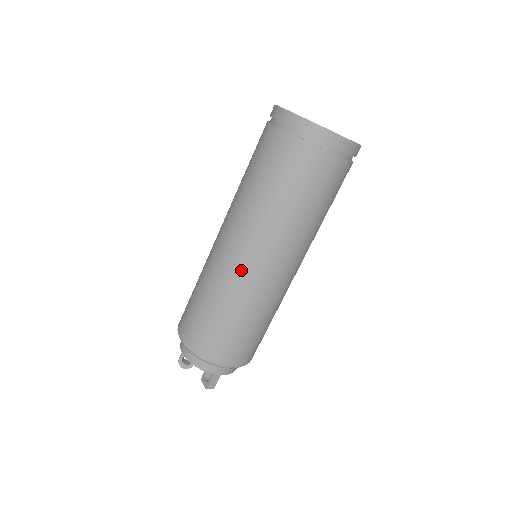
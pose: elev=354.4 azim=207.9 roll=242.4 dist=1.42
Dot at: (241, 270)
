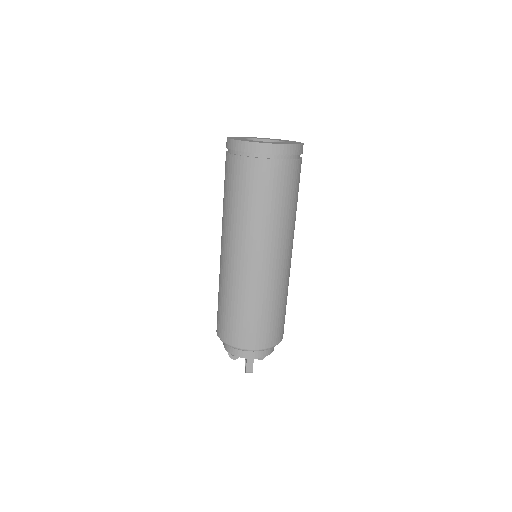
Dot at: (231, 267)
